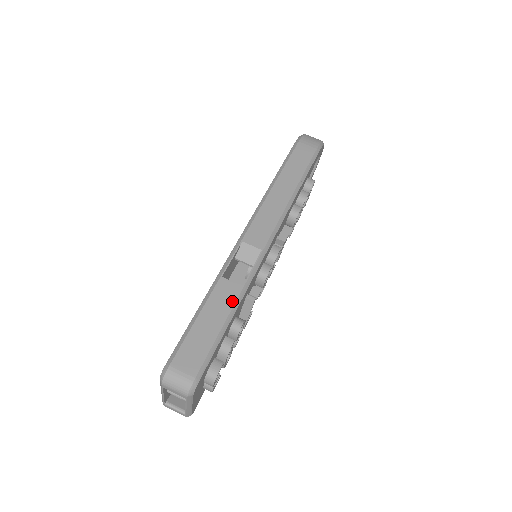
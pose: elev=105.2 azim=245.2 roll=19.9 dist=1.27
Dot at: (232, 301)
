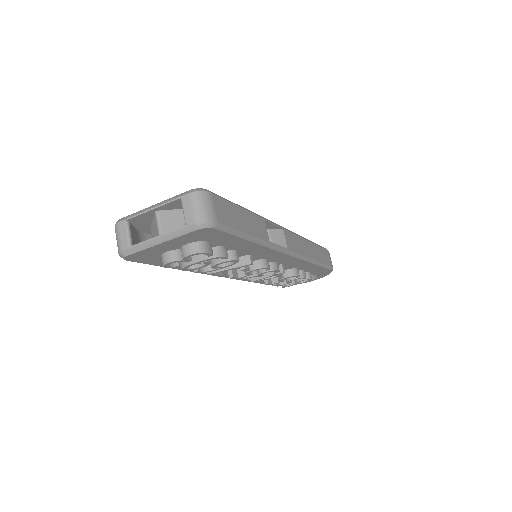
Dot at: (261, 236)
